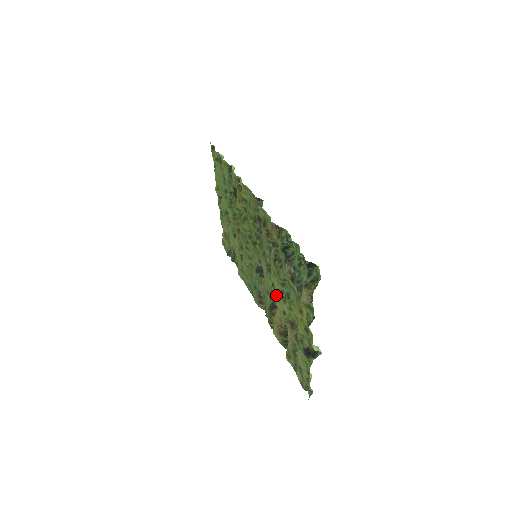
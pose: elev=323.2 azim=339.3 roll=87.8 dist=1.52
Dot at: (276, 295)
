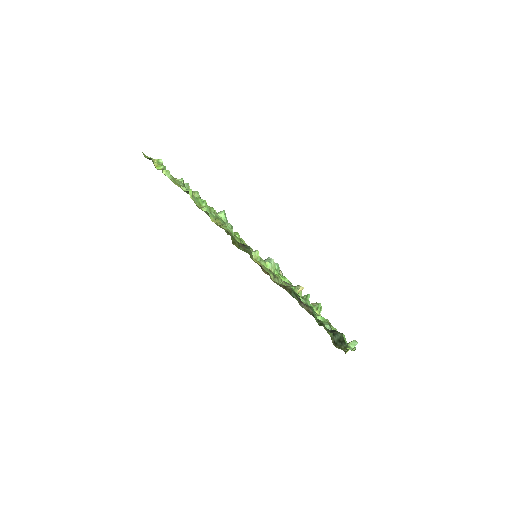
Dot at: occluded
